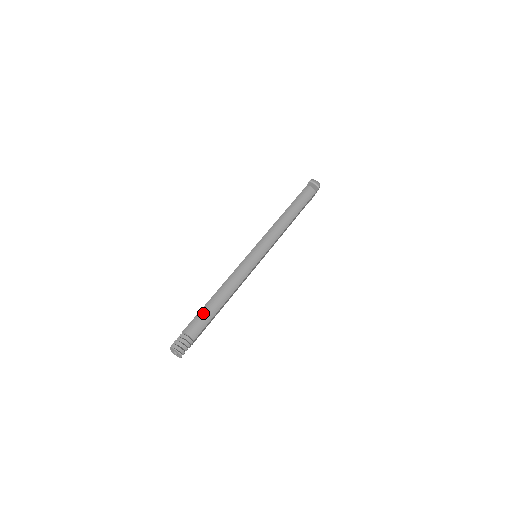
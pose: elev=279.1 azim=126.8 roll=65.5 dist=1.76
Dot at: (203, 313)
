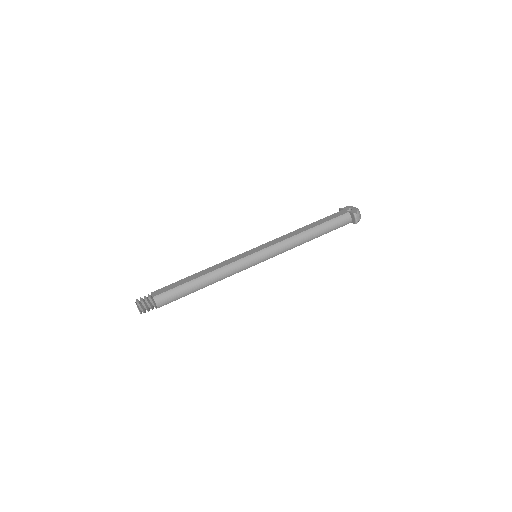
Dot at: (179, 291)
